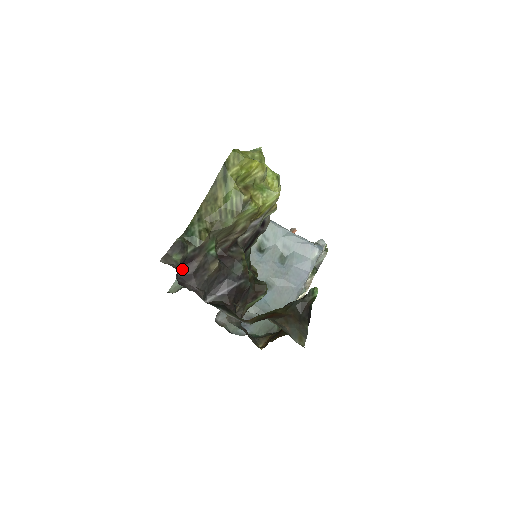
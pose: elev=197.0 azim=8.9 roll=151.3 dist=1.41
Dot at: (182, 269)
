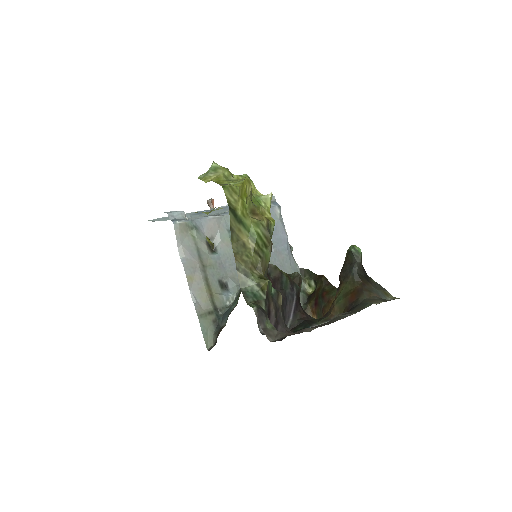
Dot at: occluded
